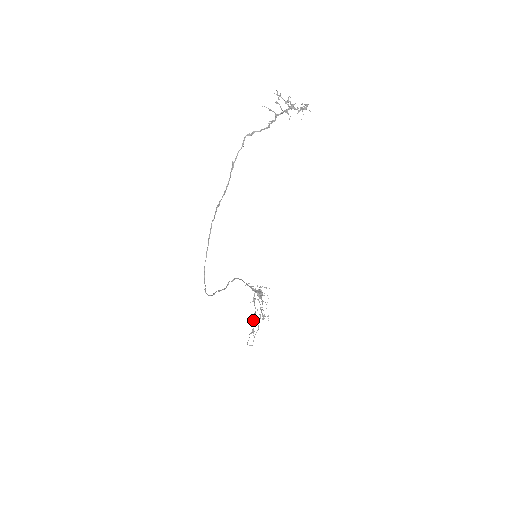
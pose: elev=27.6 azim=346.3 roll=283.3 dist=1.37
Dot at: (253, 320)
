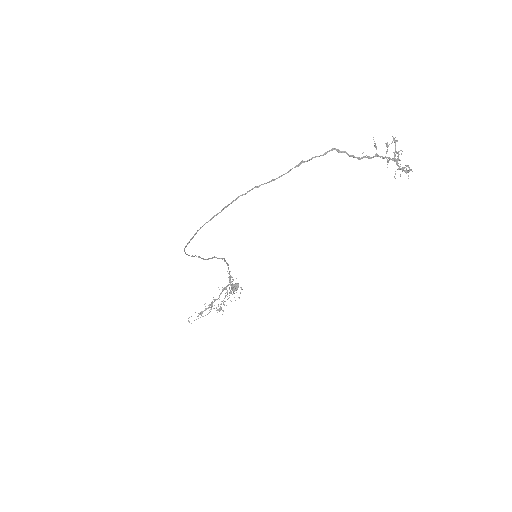
Dot at: (209, 304)
